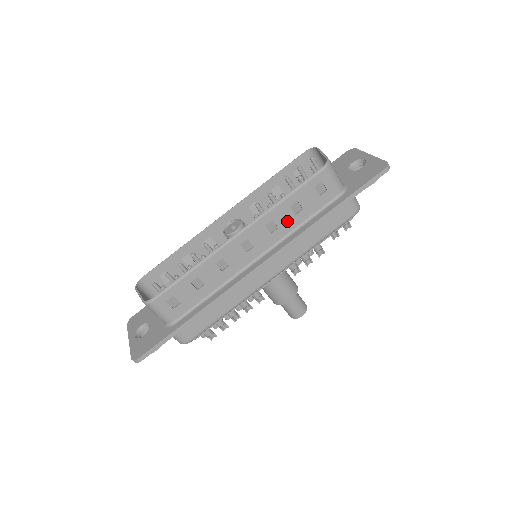
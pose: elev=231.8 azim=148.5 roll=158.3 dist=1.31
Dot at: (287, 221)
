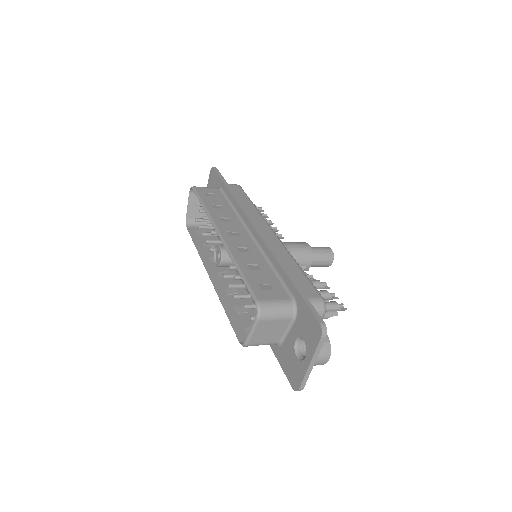
Dot at: (241, 302)
